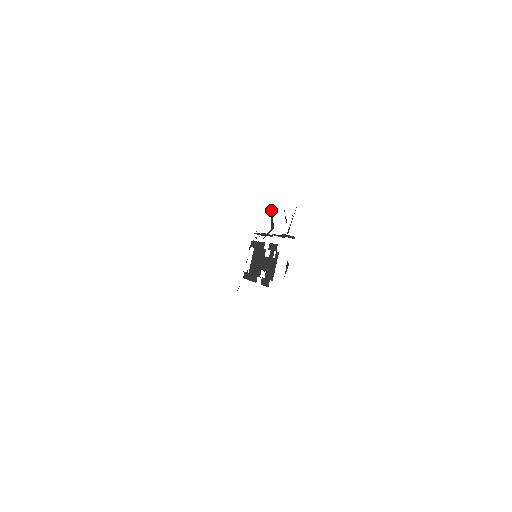
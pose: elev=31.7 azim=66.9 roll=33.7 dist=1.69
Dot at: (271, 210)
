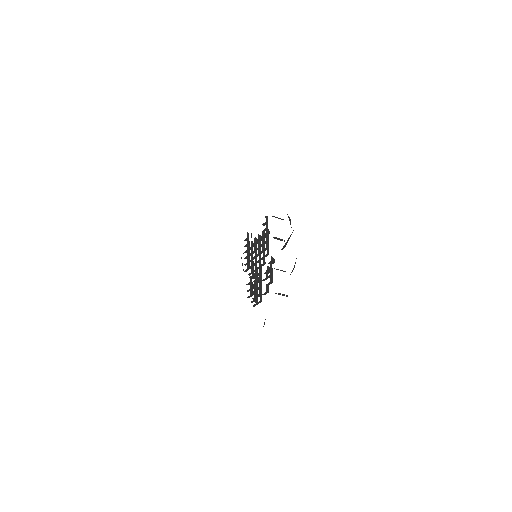
Dot at: occluded
